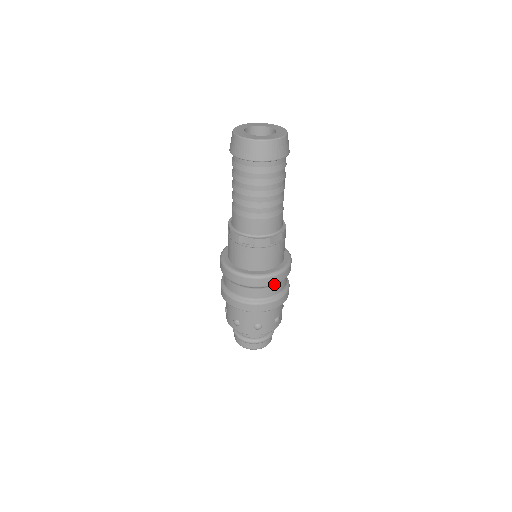
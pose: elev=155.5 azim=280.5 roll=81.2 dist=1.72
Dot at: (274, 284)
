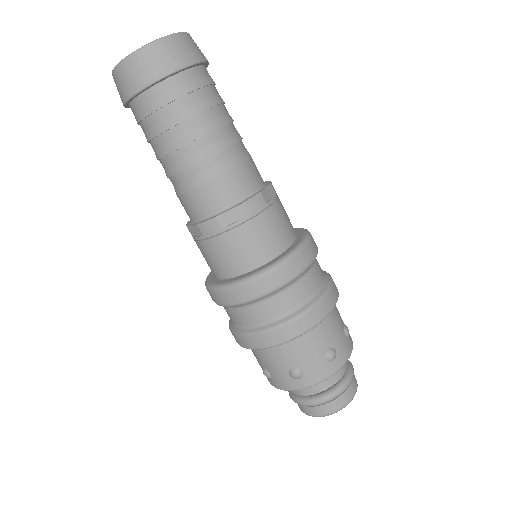
Dot at: (310, 263)
